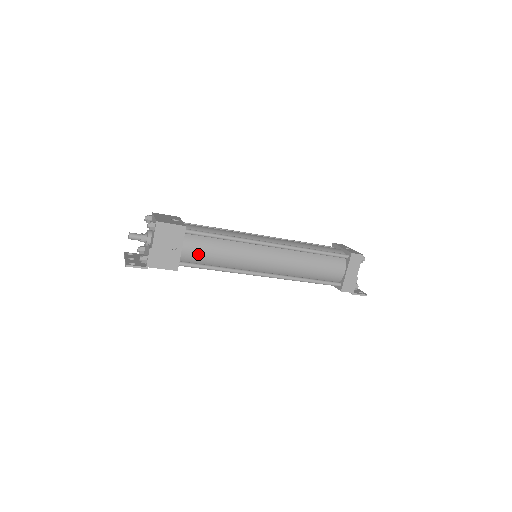
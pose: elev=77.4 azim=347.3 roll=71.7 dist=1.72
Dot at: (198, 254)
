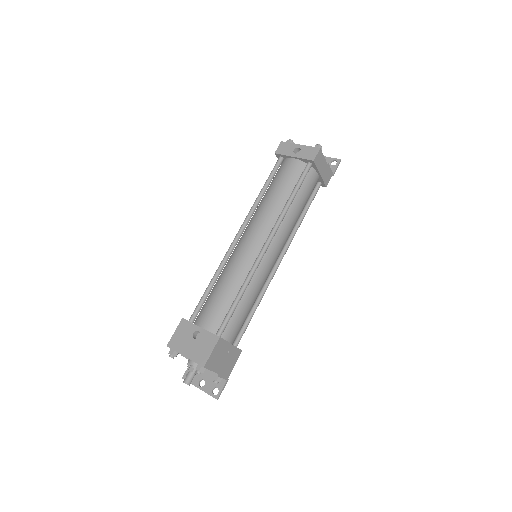
Dot at: (240, 327)
